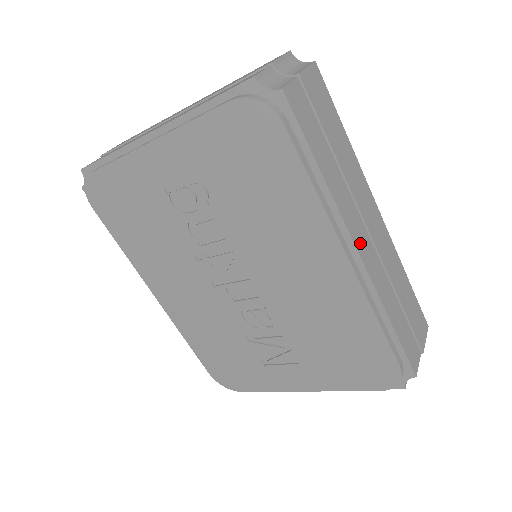
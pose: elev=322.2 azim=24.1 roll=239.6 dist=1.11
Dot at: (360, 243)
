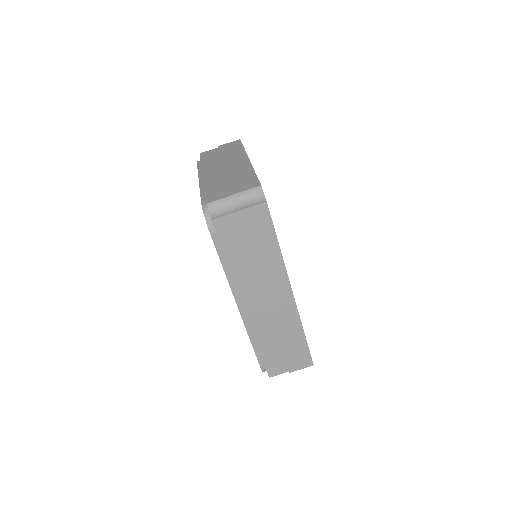
Dot at: (250, 304)
